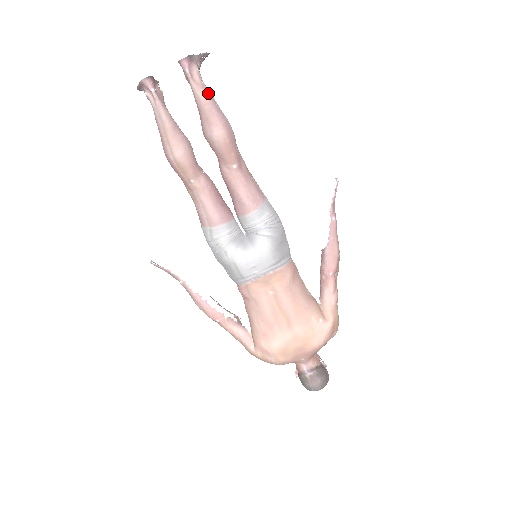
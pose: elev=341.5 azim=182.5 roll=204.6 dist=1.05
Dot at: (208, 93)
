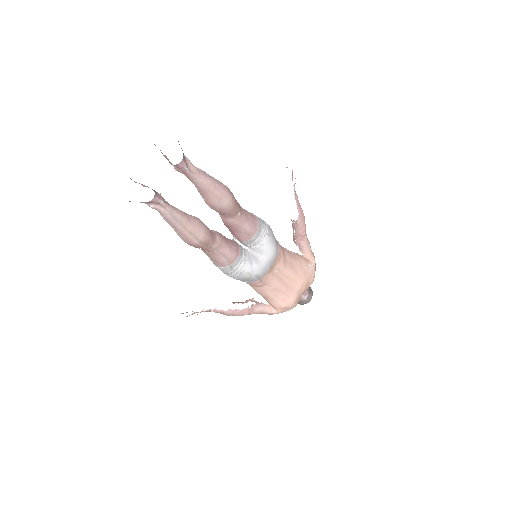
Dot at: (205, 174)
